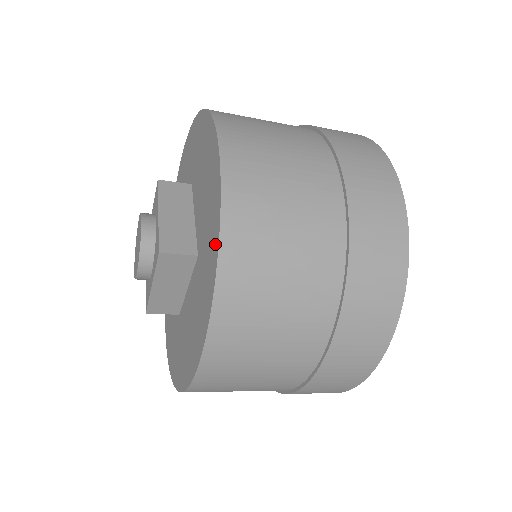
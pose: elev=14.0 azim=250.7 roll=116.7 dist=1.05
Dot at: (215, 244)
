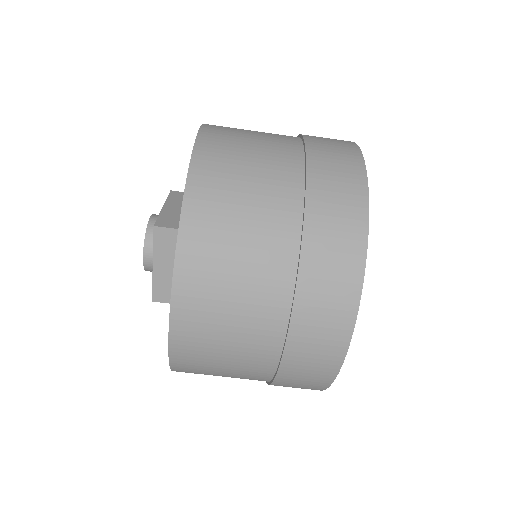
Dot at: occluded
